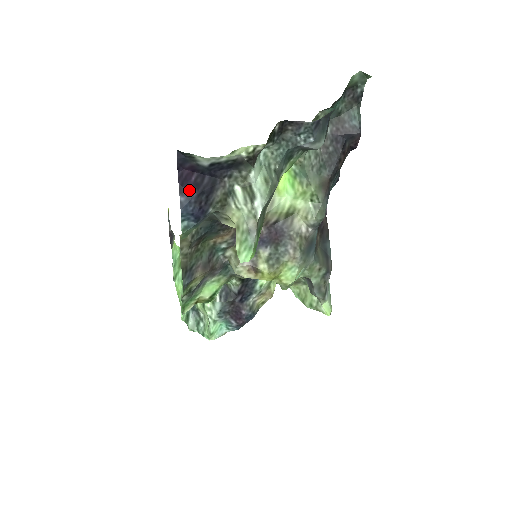
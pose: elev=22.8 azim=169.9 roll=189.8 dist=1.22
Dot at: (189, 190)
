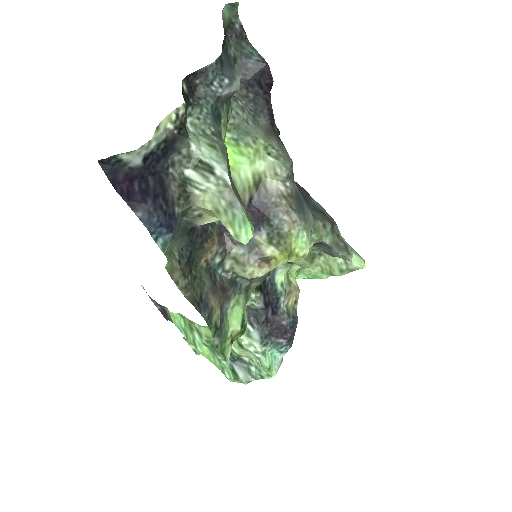
Dot at: (140, 201)
